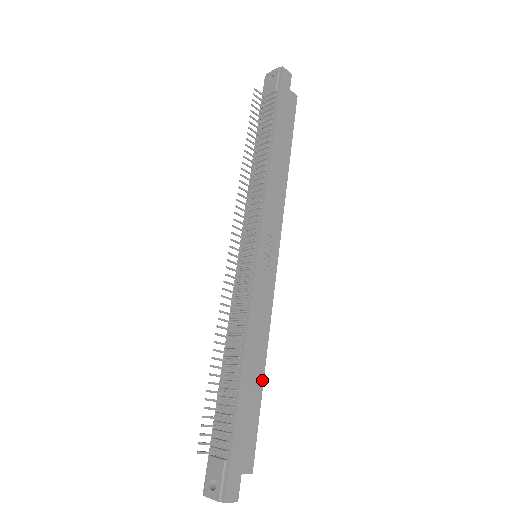
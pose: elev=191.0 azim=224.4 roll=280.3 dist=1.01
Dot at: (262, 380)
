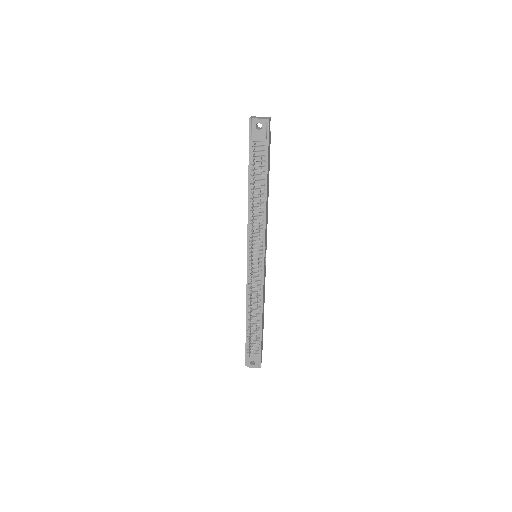
Dot at: occluded
